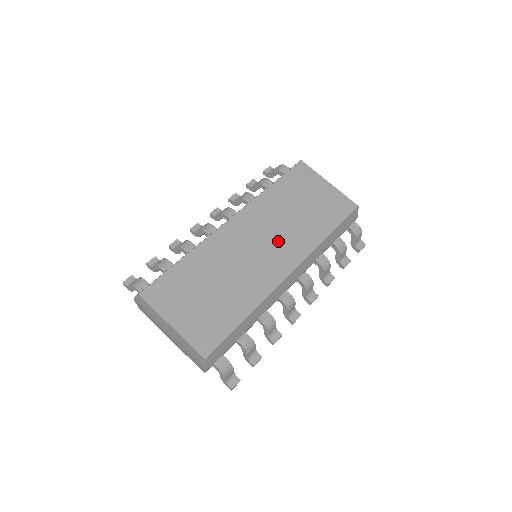
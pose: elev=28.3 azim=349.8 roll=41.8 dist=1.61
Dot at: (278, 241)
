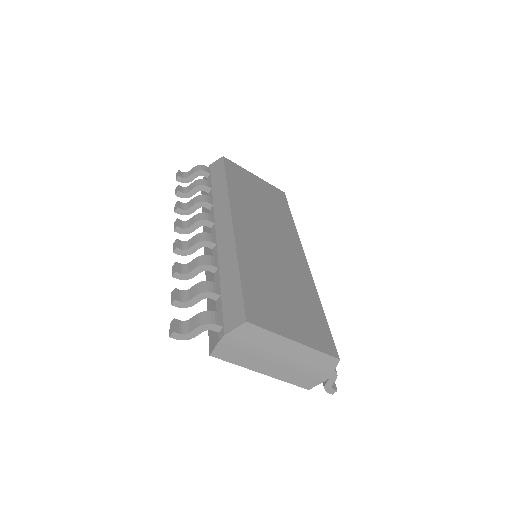
Dot at: (276, 232)
